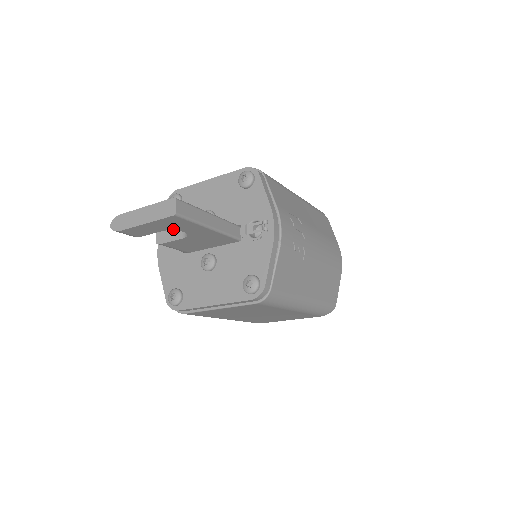
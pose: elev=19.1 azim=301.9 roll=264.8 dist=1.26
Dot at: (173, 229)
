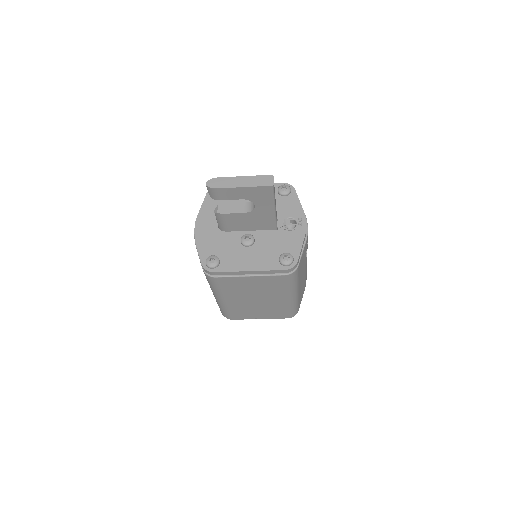
Dot at: (252, 200)
